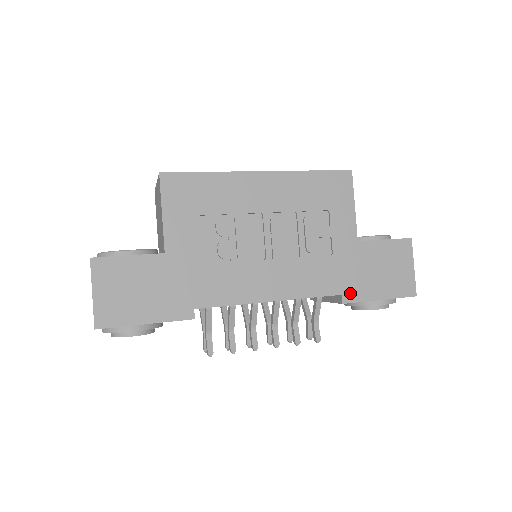
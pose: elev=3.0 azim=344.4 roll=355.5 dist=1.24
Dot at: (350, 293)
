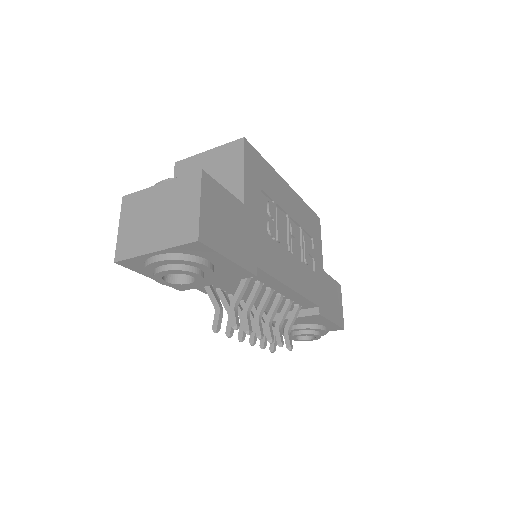
Dot at: (322, 308)
